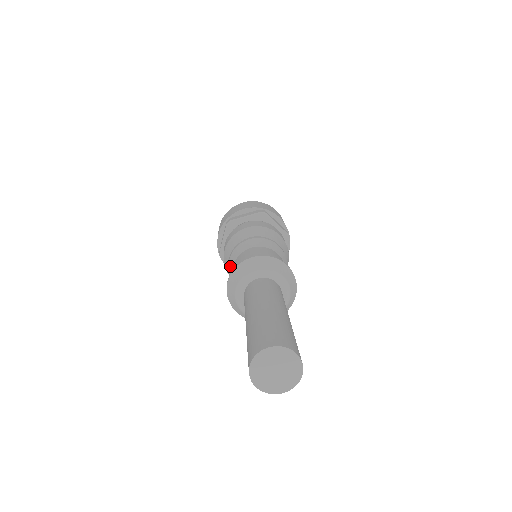
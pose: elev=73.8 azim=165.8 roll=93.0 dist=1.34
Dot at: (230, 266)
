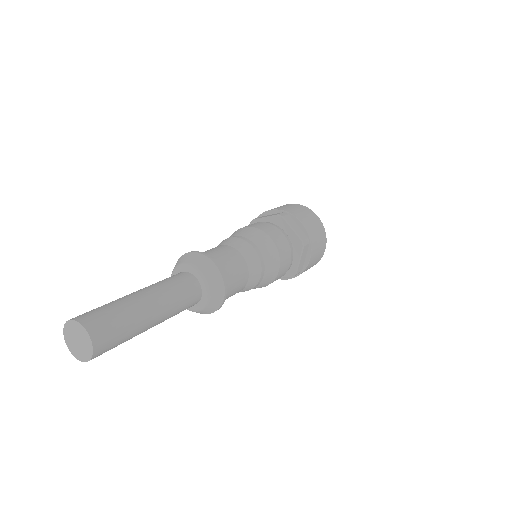
Dot at: occluded
